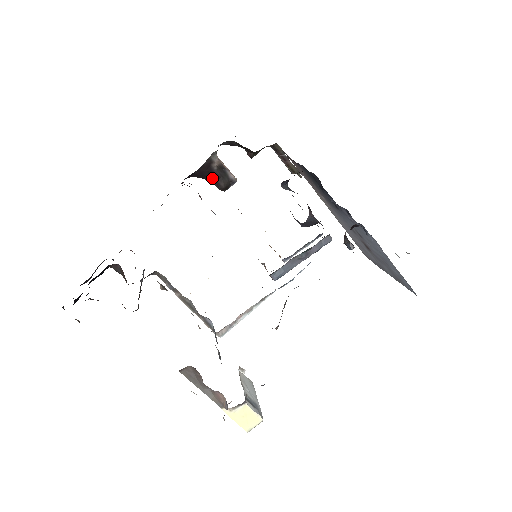
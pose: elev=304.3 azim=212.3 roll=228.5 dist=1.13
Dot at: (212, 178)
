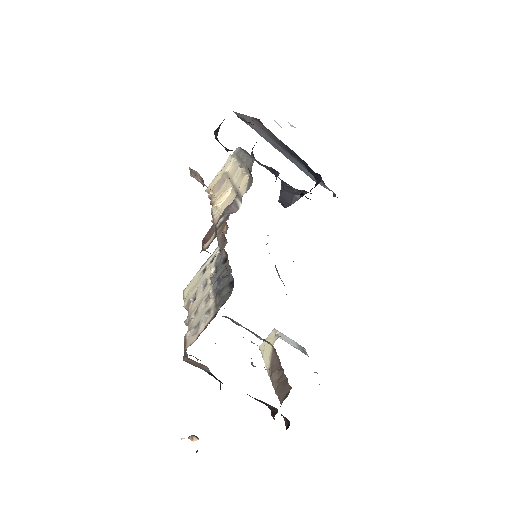
Dot at: occluded
